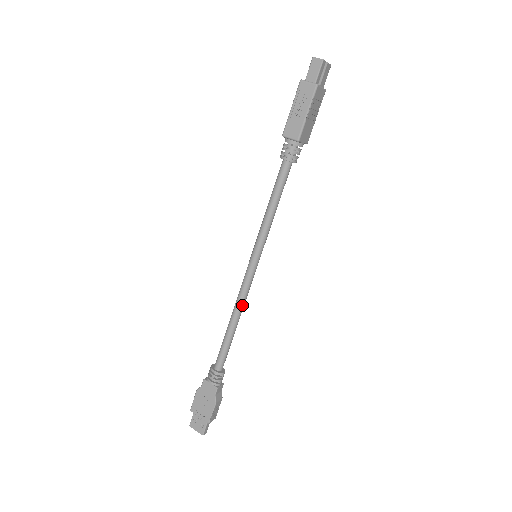
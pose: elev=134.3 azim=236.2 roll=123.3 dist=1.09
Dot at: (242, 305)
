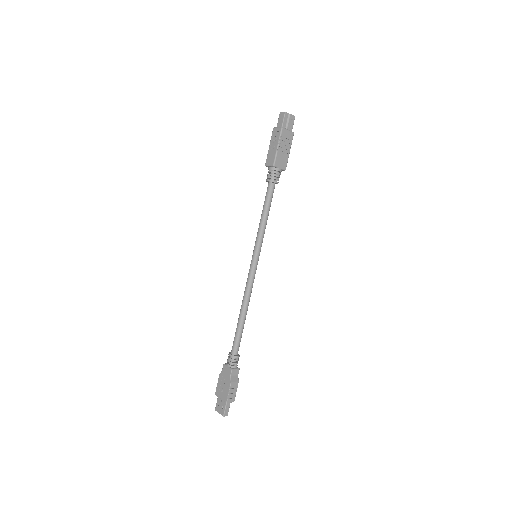
Dot at: (248, 296)
